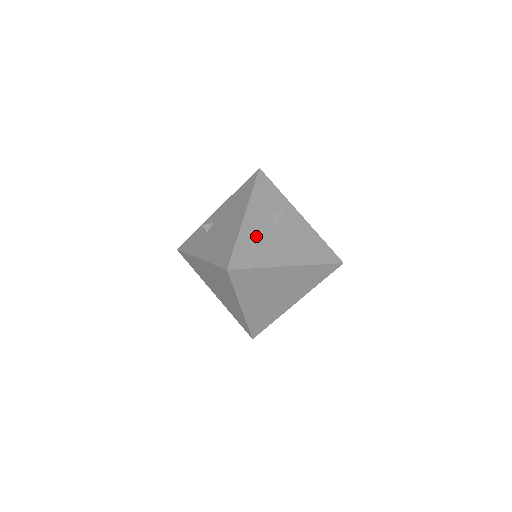
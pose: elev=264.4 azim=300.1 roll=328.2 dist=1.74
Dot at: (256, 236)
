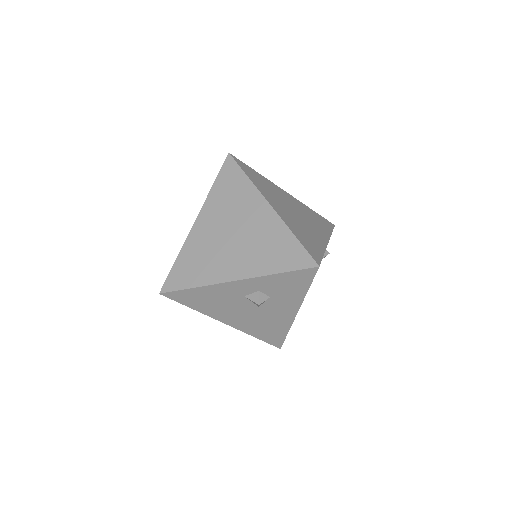
Dot at: occluded
